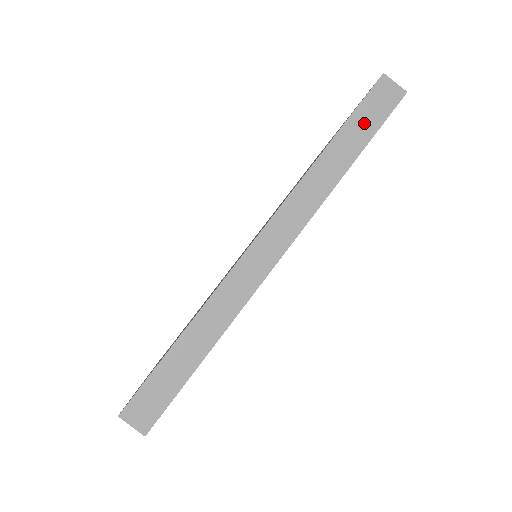
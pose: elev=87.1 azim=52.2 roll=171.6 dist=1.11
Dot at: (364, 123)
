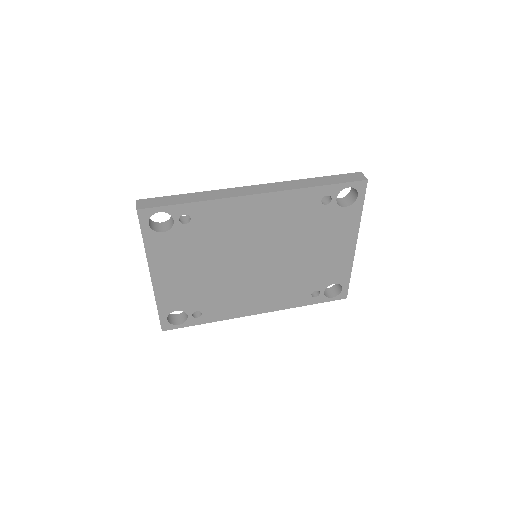
Dot at: (337, 179)
